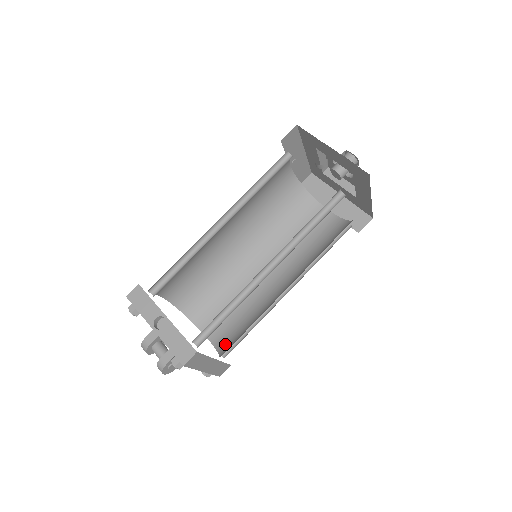
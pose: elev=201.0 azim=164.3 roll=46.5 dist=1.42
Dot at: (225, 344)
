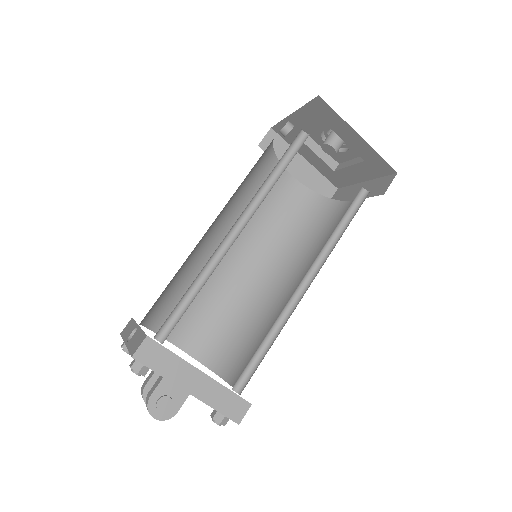
Dot at: (240, 376)
